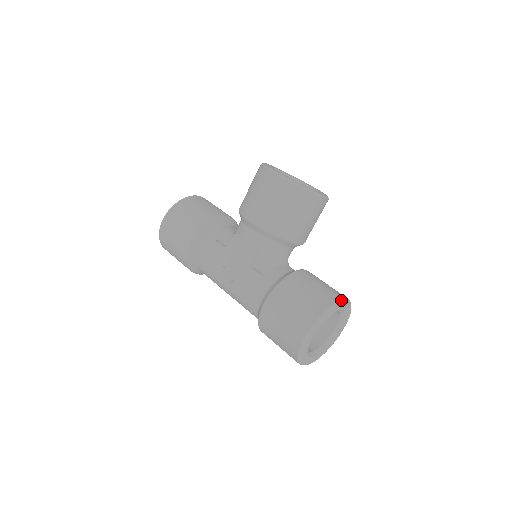
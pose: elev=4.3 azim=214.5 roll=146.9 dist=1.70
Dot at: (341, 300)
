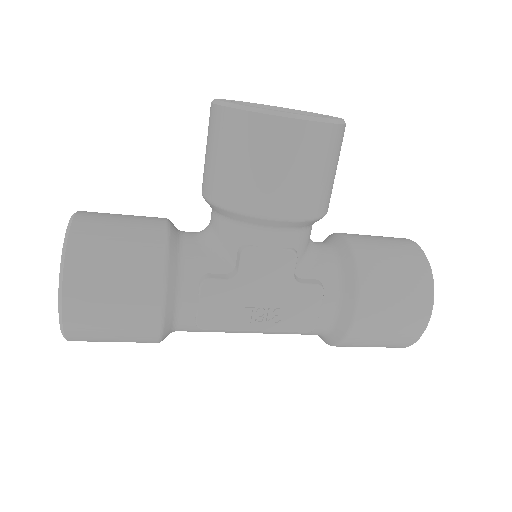
Dot at: occluded
